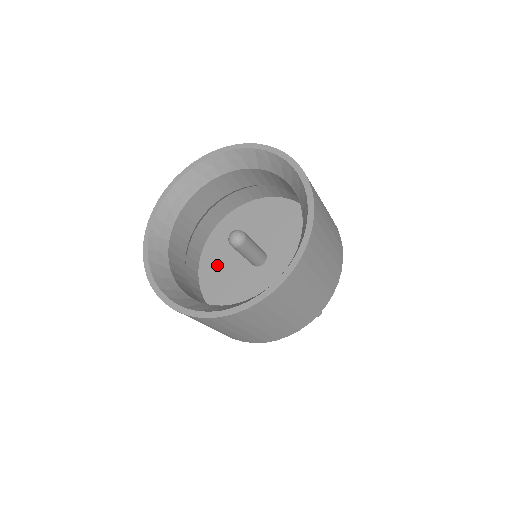
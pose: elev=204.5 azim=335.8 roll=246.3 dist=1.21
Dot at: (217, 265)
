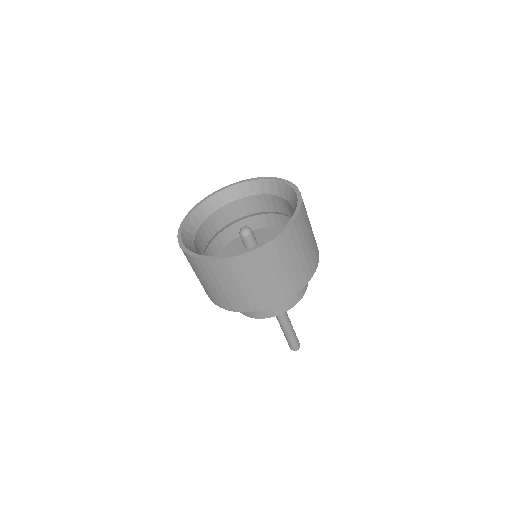
Dot at: occluded
